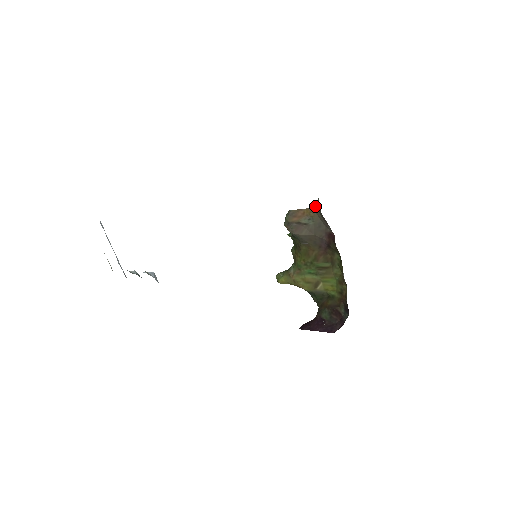
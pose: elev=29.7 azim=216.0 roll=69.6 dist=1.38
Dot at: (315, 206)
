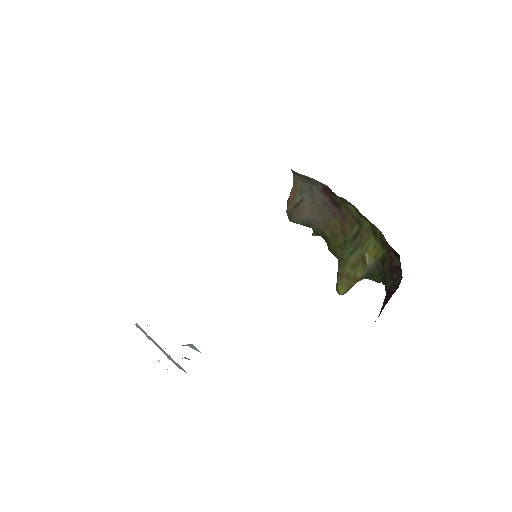
Dot at: (293, 174)
